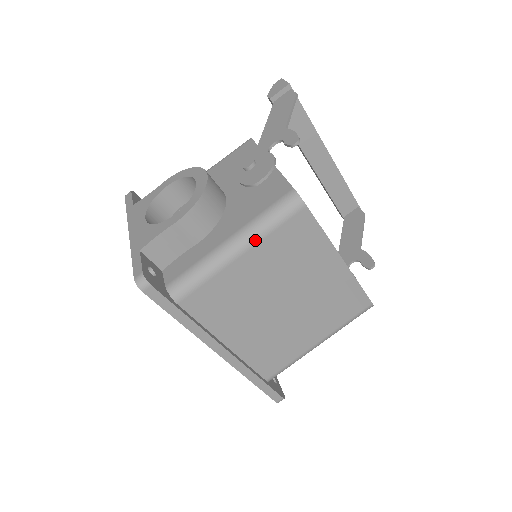
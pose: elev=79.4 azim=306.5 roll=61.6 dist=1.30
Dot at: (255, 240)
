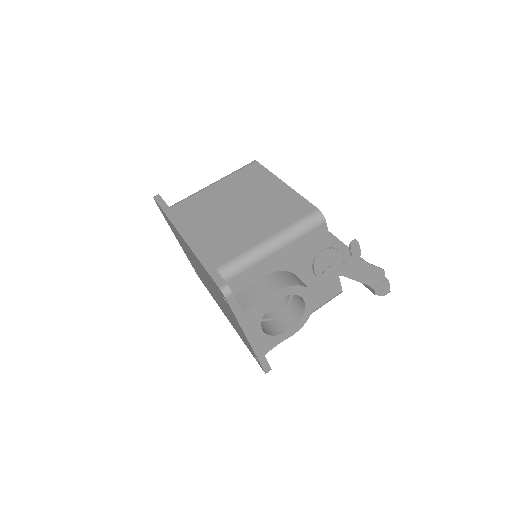
Dot at: (224, 178)
